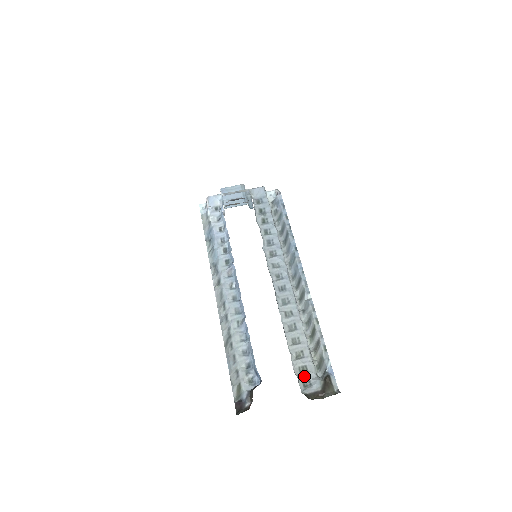
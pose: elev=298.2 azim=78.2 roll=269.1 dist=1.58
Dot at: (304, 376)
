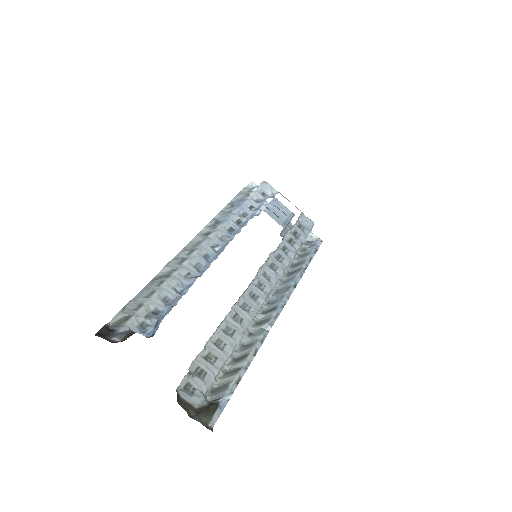
Dot at: (195, 379)
